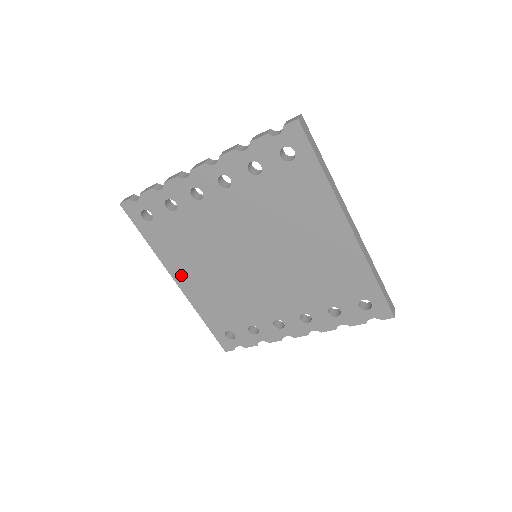
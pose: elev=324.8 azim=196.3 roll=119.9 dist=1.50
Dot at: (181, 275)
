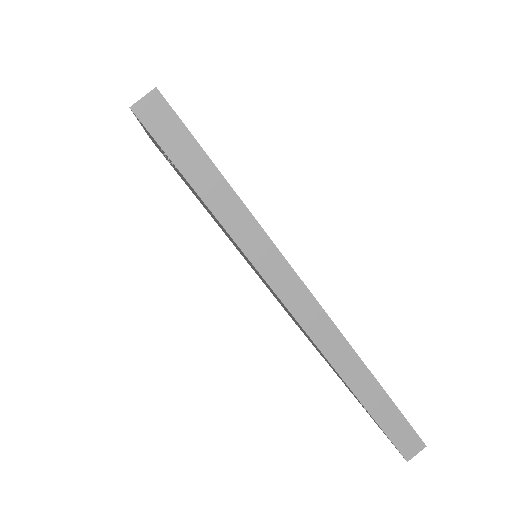
Dot at: occluded
